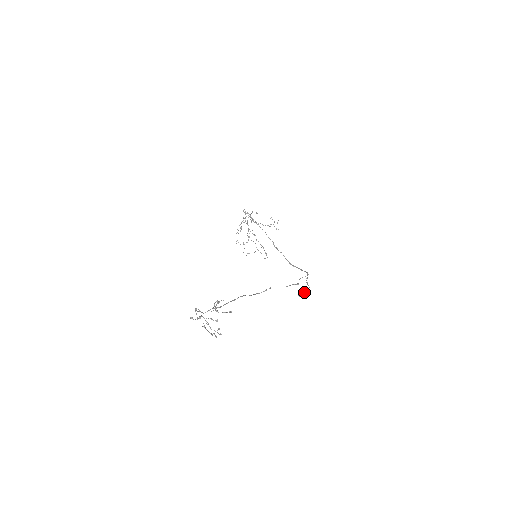
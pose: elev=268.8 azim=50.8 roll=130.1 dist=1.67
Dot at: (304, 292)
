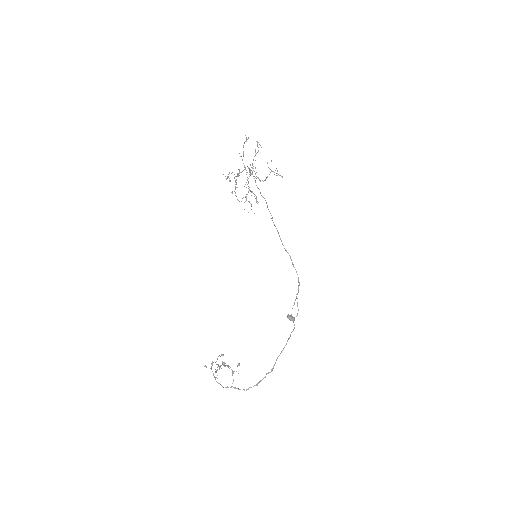
Dot at: (294, 320)
